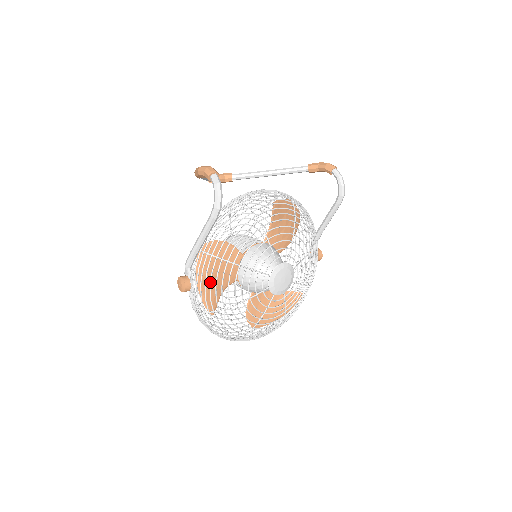
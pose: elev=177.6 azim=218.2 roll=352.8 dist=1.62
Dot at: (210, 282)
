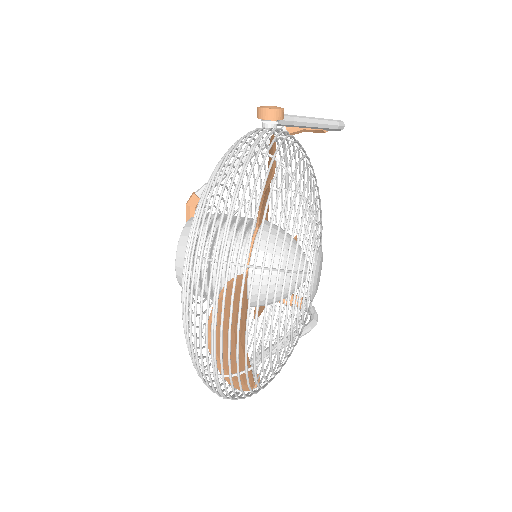
Dot at: (299, 147)
